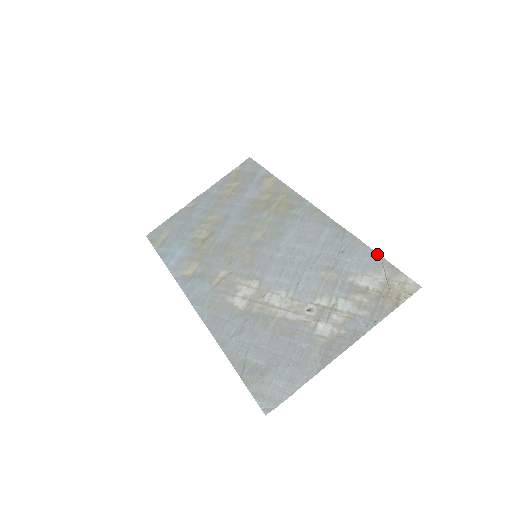
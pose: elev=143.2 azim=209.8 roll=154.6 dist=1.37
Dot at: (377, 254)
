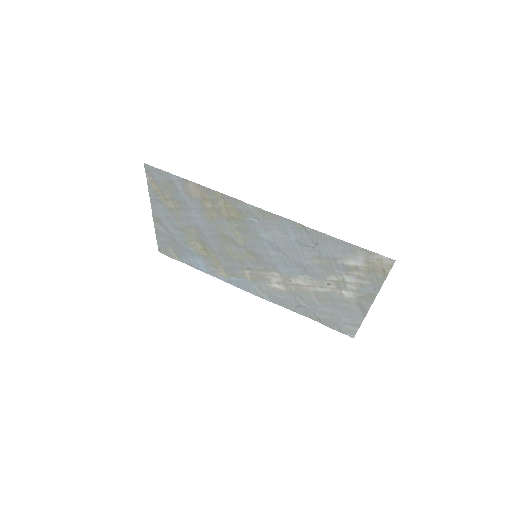
Dot at: (345, 242)
